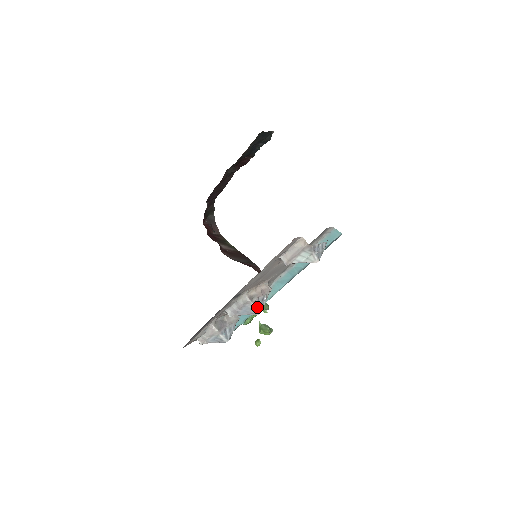
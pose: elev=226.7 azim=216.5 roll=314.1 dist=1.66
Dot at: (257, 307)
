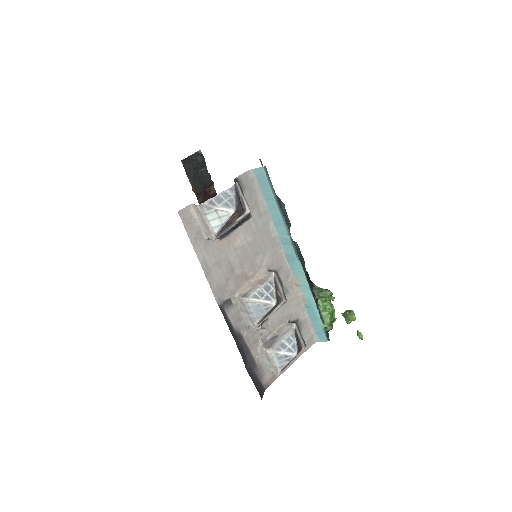
Dot at: (264, 299)
